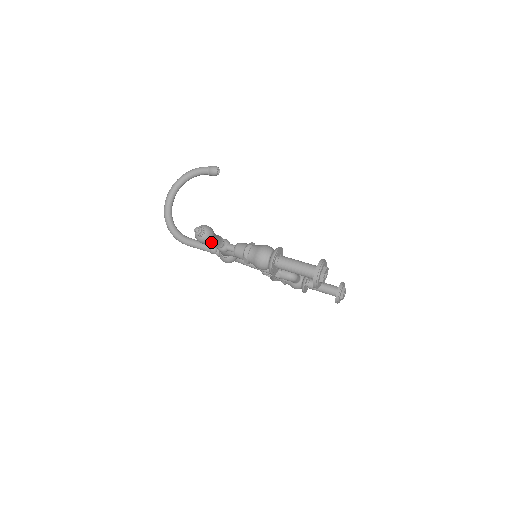
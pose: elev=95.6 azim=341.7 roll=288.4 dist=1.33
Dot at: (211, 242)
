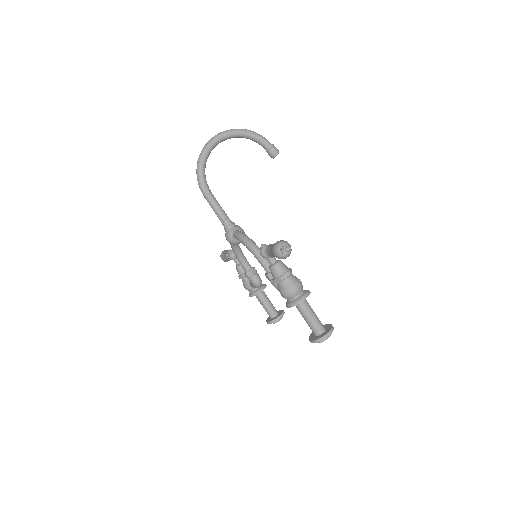
Dot at: occluded
